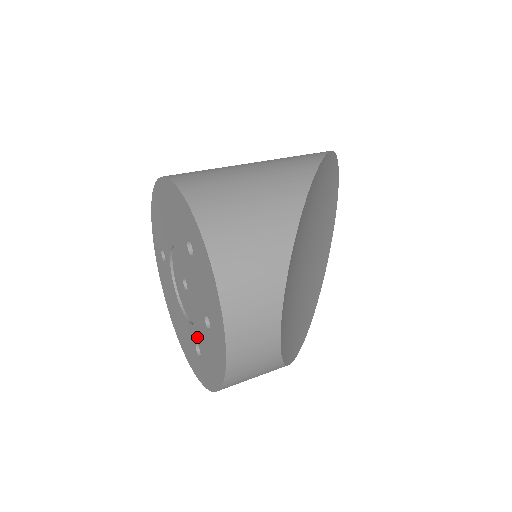
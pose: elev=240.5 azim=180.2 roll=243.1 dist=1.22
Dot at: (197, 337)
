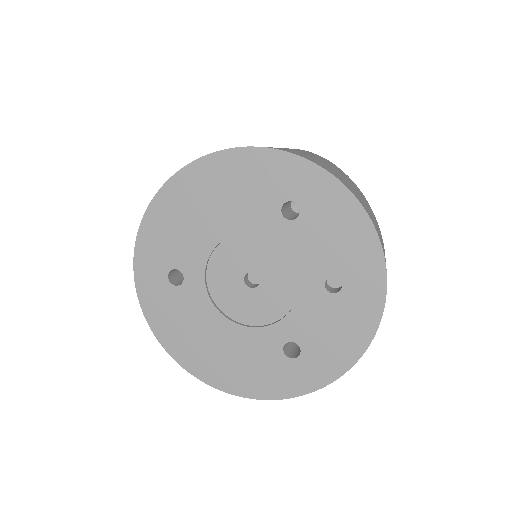
Dot at: (293, 330)
